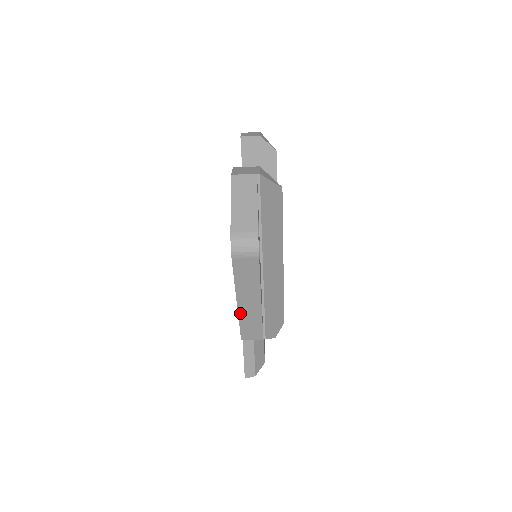
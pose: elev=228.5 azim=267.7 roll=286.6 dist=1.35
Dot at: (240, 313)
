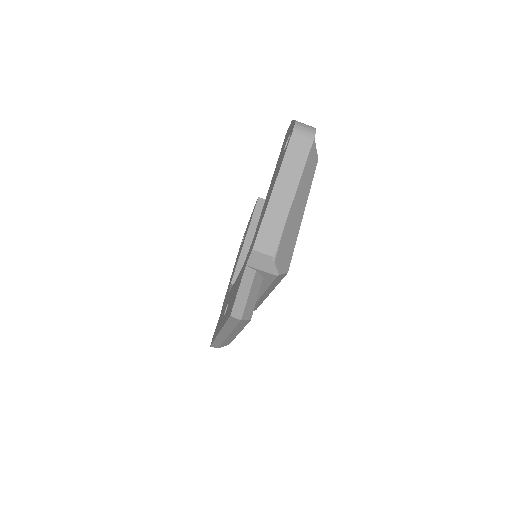
Dot at: (269, 206)
